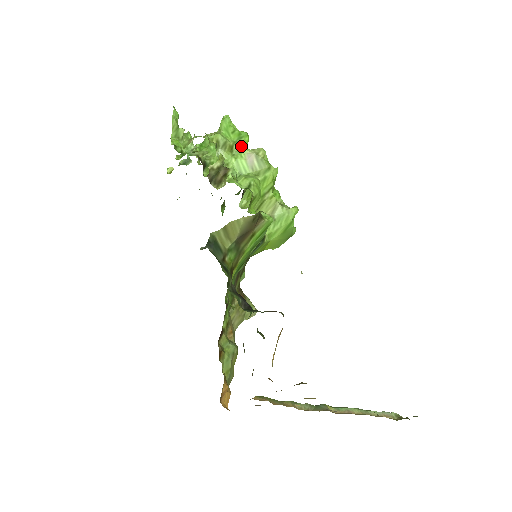
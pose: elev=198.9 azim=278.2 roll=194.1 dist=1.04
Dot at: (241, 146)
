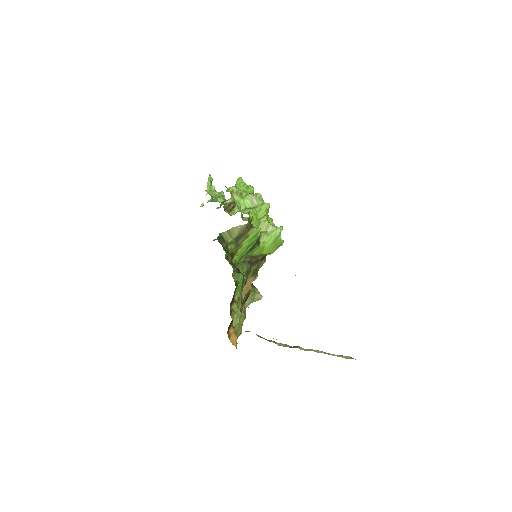
Dot at: (248, 193)
